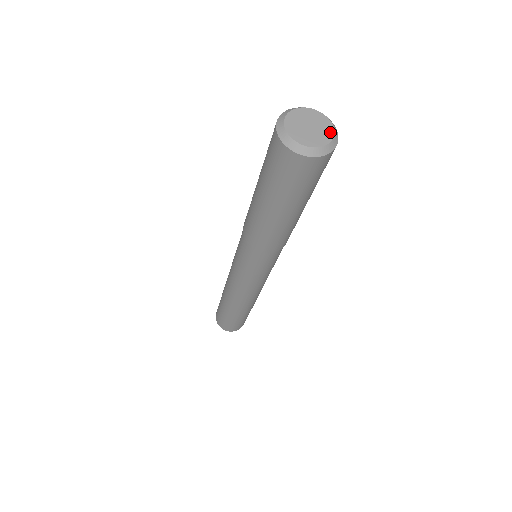
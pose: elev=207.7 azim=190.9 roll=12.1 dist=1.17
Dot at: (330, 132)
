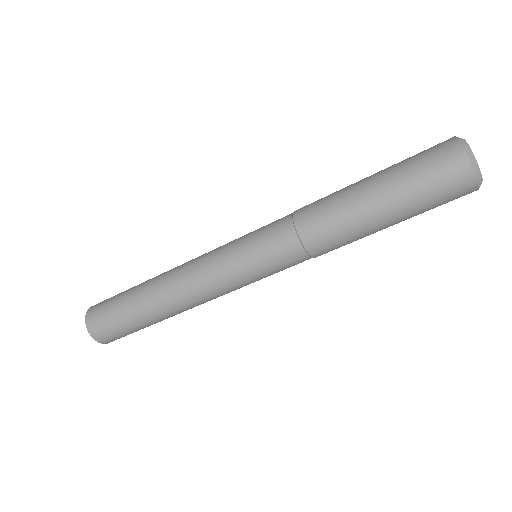
Dot at: occluded
